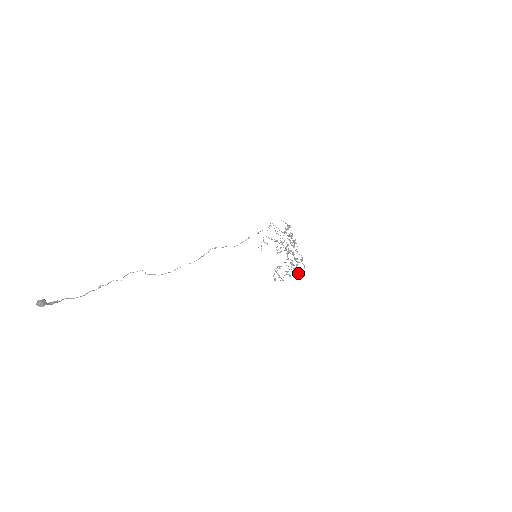
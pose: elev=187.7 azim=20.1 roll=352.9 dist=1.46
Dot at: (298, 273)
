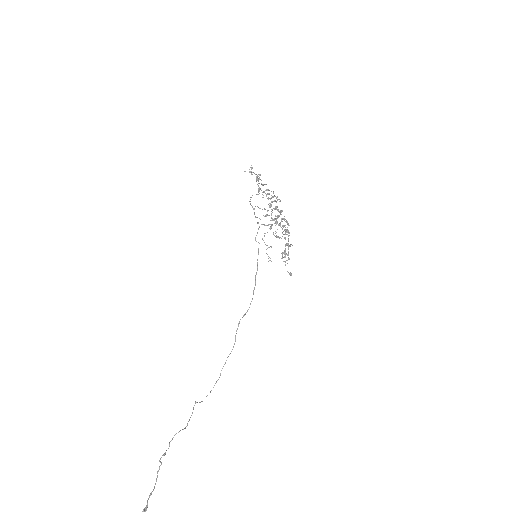
Dot at: occluded
